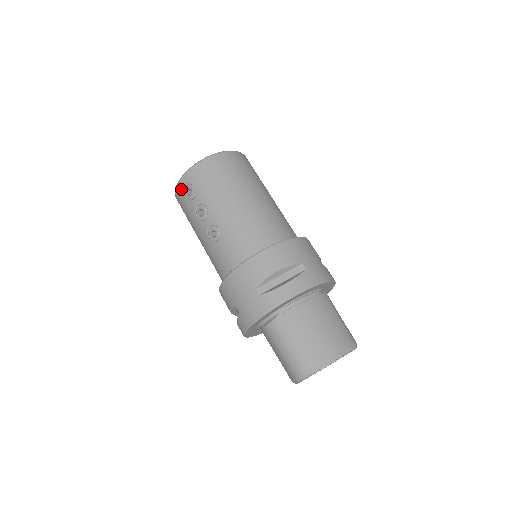
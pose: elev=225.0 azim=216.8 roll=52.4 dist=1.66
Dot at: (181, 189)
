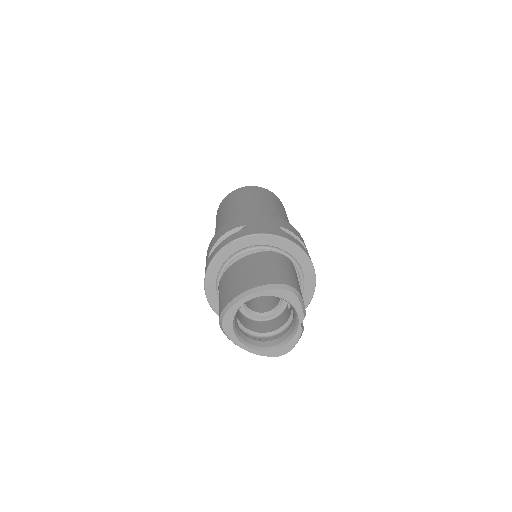
Dot at: occluded
